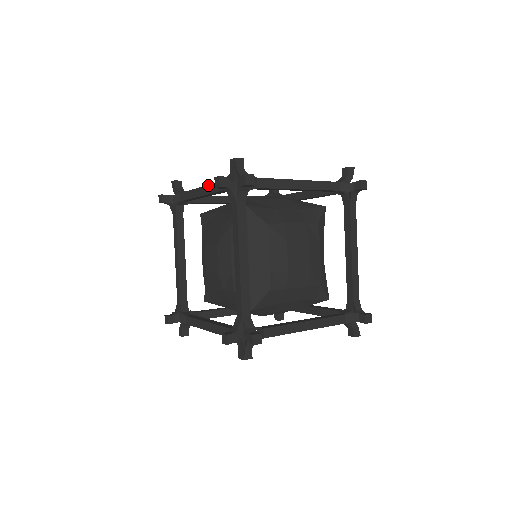
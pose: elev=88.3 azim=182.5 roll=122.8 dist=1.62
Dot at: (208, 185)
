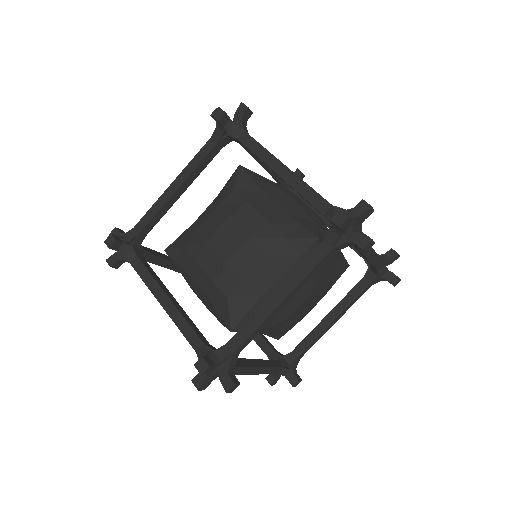
Dot at: occluded
